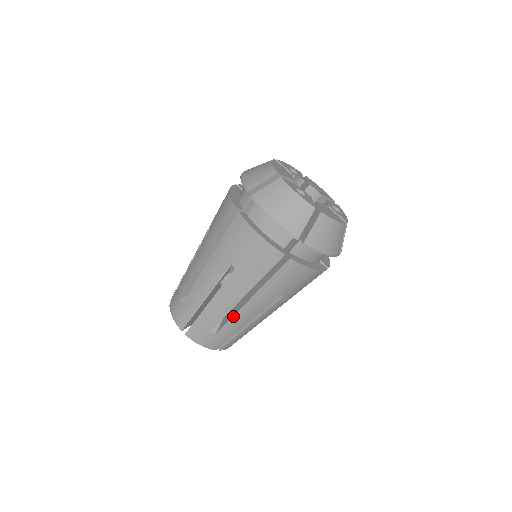
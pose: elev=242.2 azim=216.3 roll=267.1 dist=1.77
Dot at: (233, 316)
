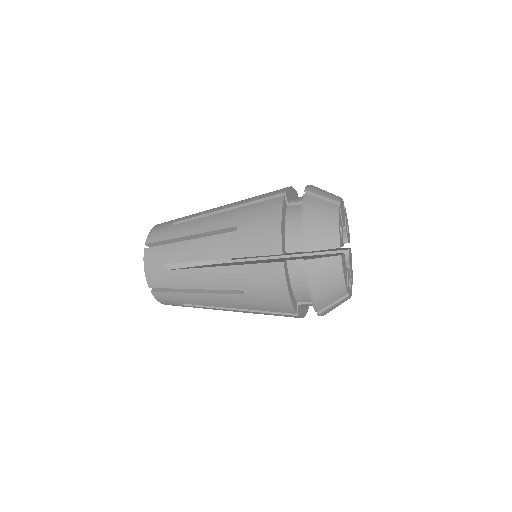
Dot at: occluded
